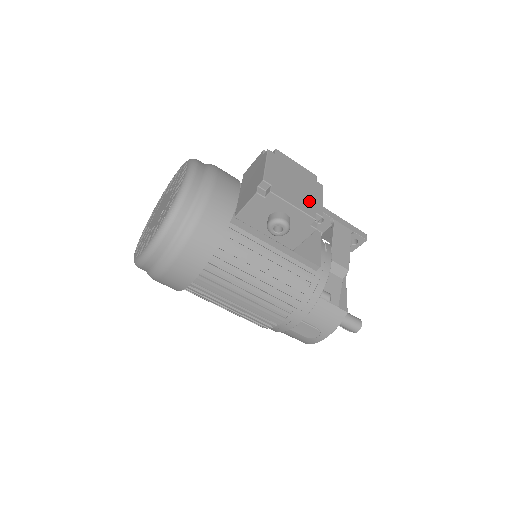
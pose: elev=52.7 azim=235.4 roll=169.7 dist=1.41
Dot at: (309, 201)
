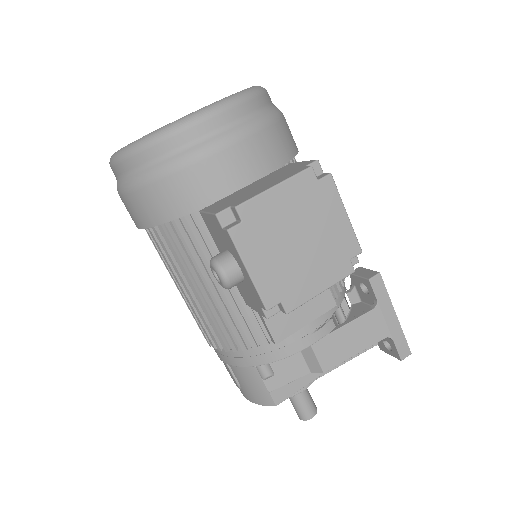
Dot at: (290, 280)
